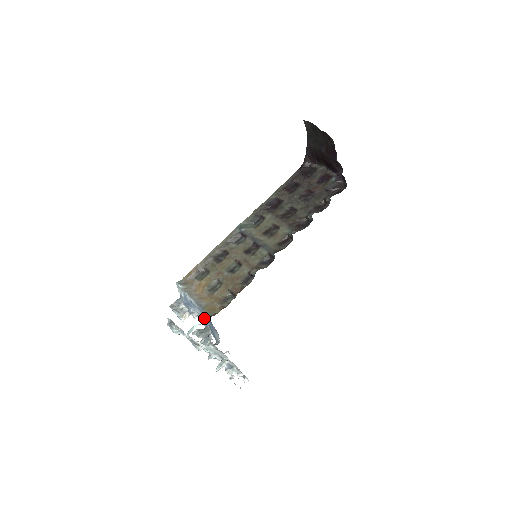
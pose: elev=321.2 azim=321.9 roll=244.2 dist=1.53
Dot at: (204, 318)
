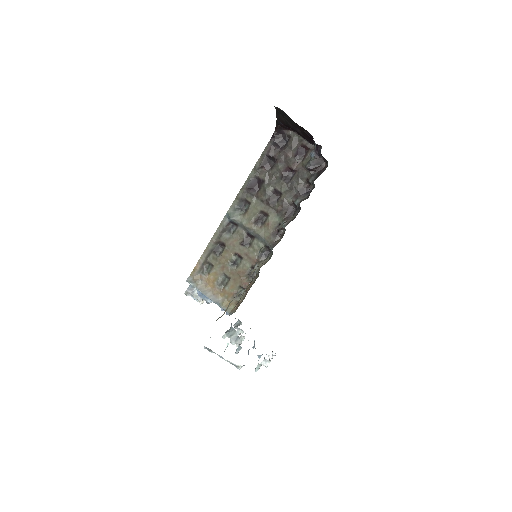
Dot at: occluded
